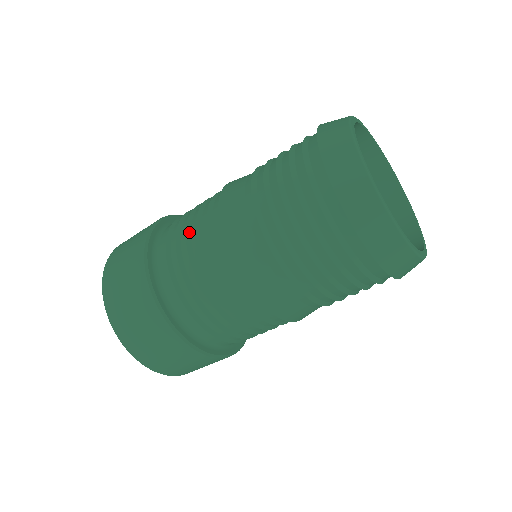
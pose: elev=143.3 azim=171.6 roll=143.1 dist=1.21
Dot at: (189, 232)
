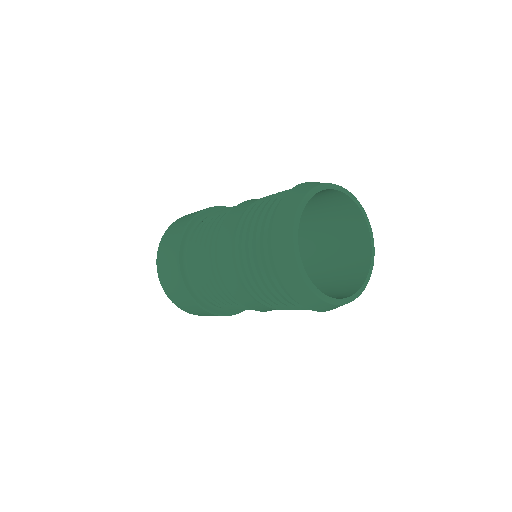
Dot at: occluded
